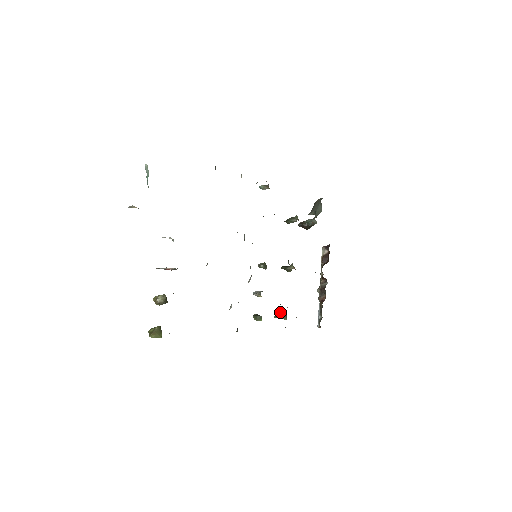
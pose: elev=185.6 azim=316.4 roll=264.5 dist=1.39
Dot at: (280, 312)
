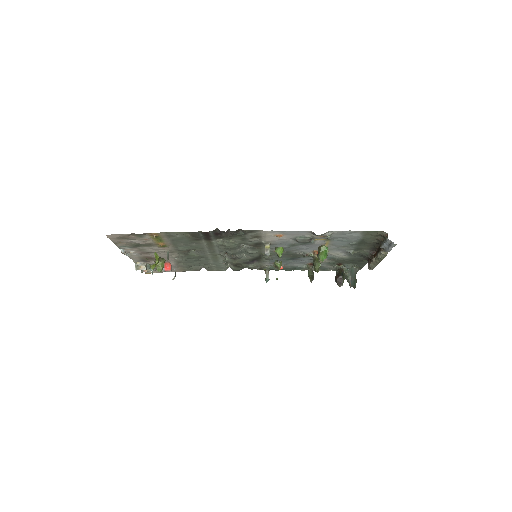
Dot at: occluded
